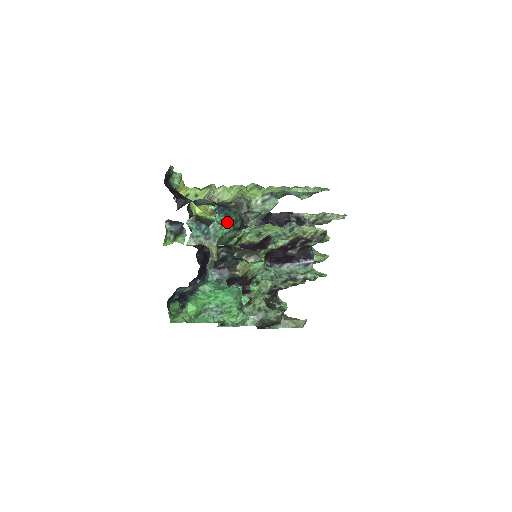
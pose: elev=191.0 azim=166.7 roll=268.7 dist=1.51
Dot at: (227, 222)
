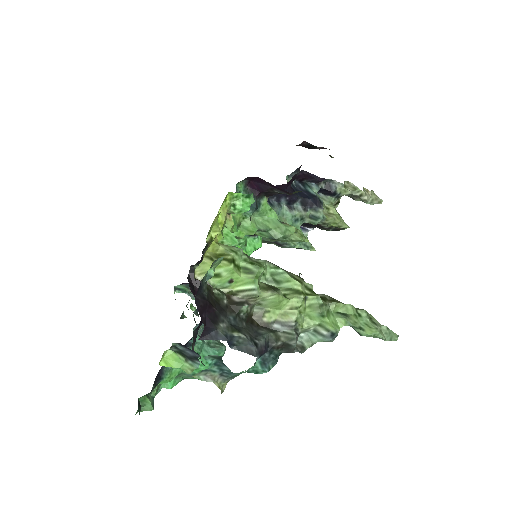
Dot at: (260, 373)
